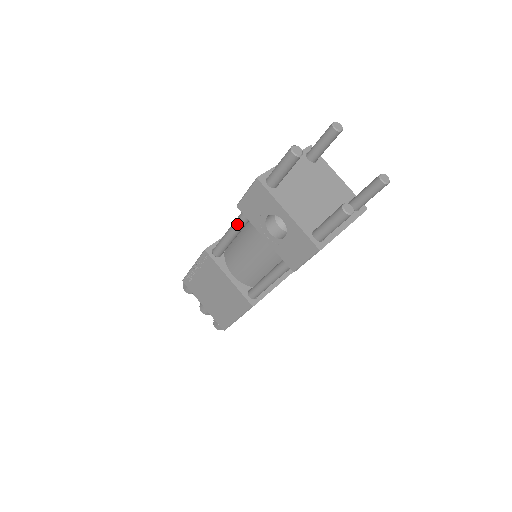
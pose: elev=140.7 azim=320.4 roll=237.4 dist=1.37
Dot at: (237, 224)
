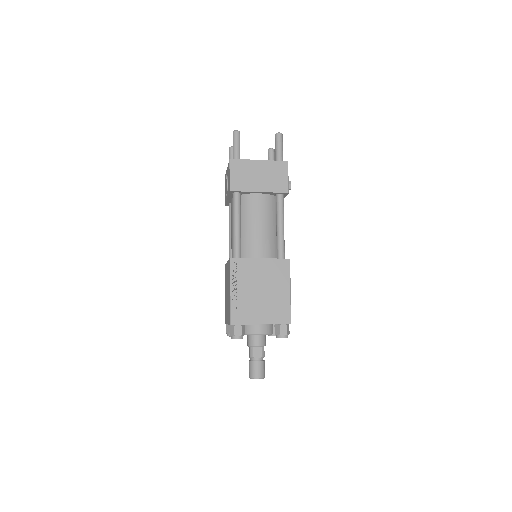
Dot at: (229, 220)
